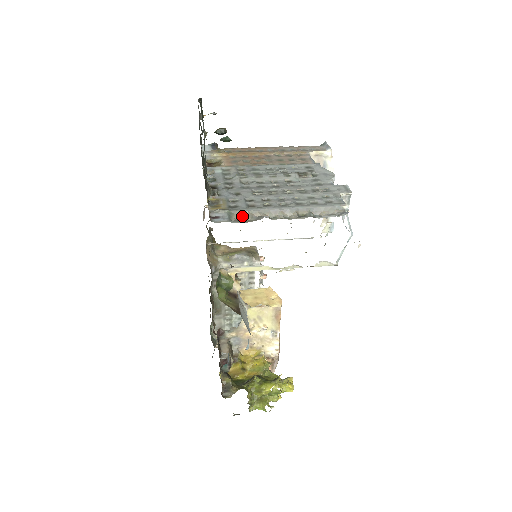
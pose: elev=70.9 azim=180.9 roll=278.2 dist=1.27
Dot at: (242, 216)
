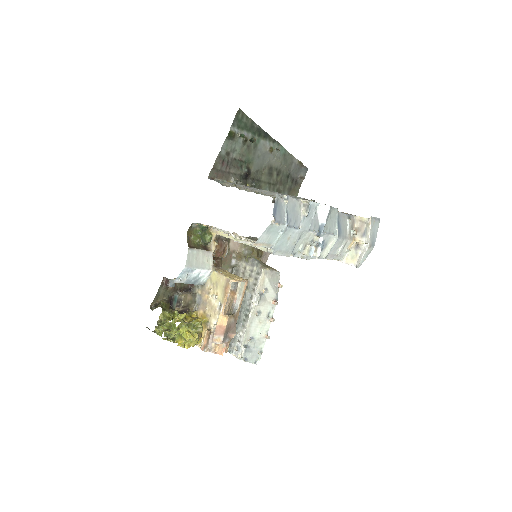
Dot at: (229, 186)
